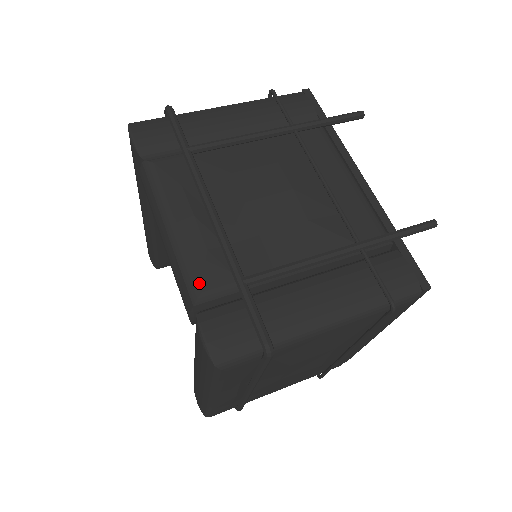
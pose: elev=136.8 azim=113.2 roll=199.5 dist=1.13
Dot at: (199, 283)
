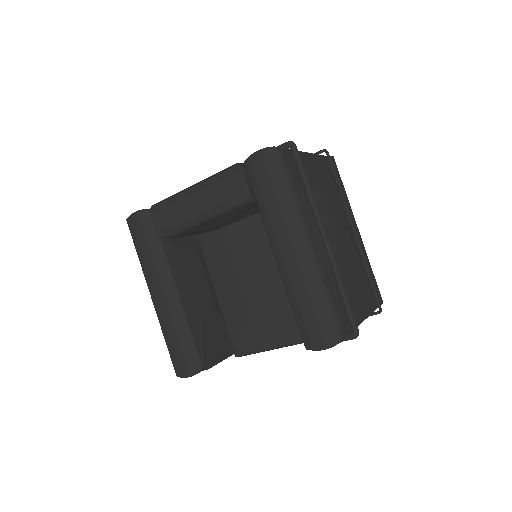
Dot at: occluded
